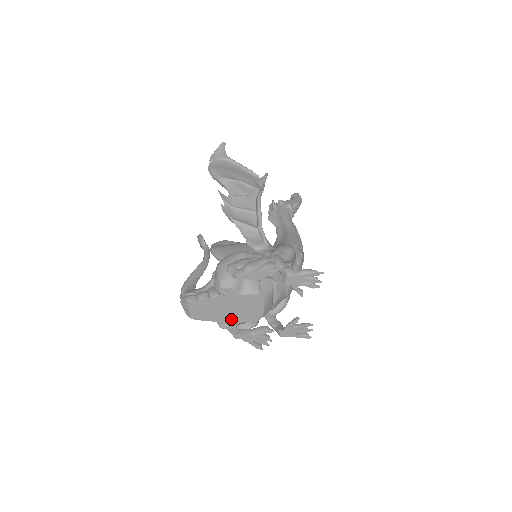
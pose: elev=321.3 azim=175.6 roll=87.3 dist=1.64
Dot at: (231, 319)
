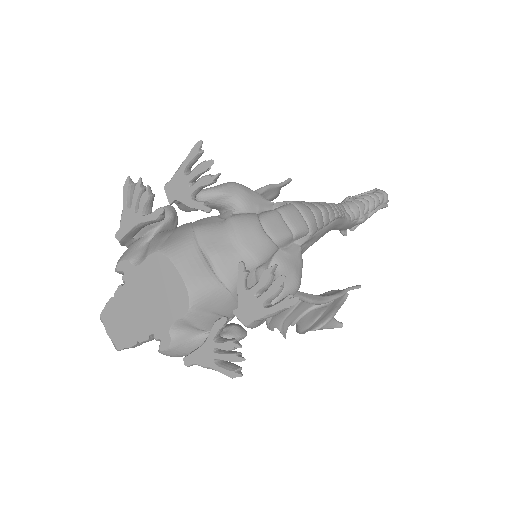
Dot at: (157, 324)
